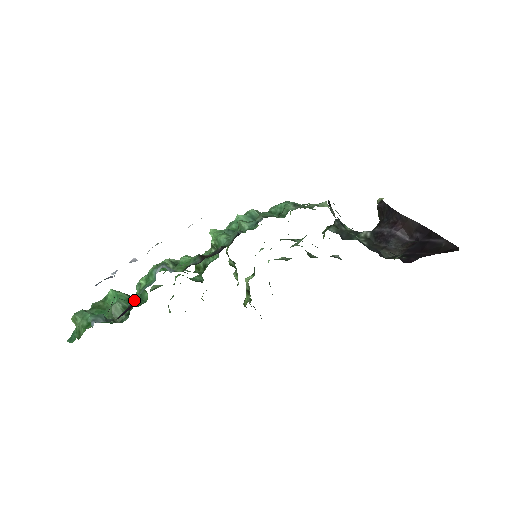
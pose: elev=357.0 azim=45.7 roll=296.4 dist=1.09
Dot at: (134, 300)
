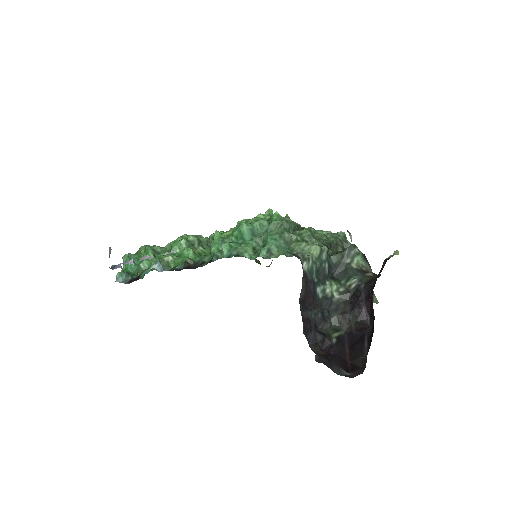
Dot at: occluded
